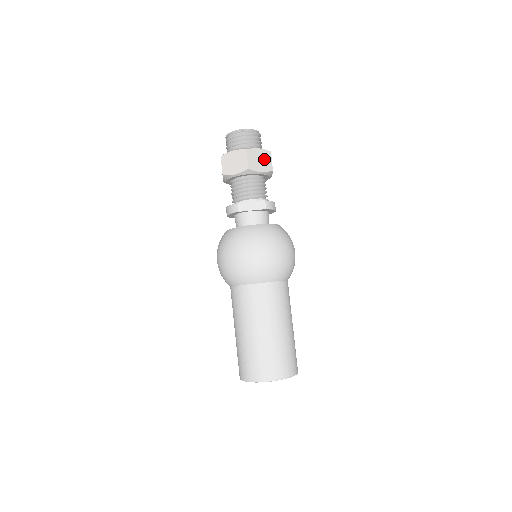
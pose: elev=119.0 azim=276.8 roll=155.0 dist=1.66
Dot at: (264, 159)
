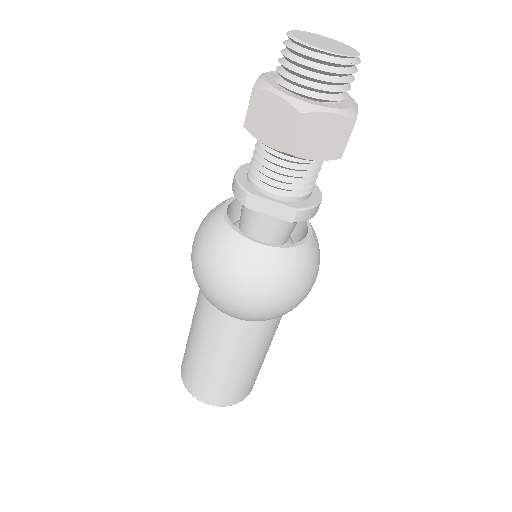
Dot at: (333, 135)
